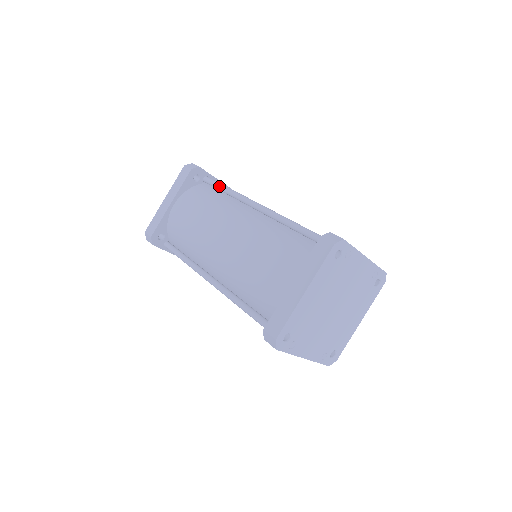
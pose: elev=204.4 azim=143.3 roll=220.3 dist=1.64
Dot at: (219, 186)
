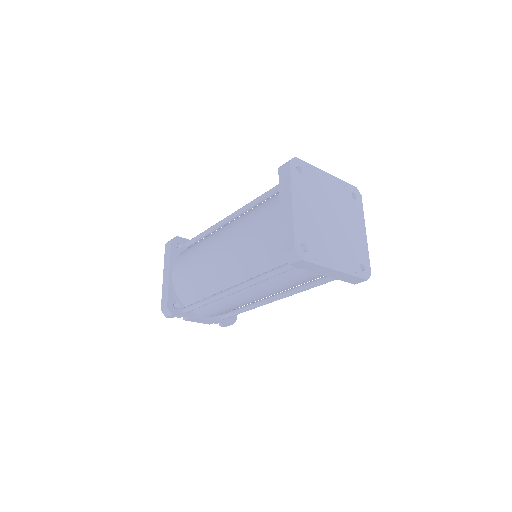
Dot at: (199, 236)
